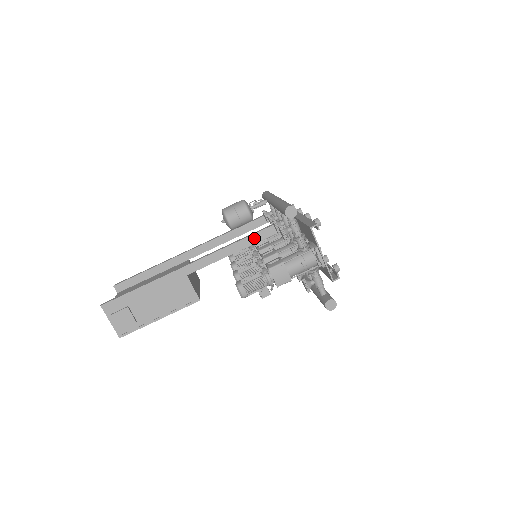
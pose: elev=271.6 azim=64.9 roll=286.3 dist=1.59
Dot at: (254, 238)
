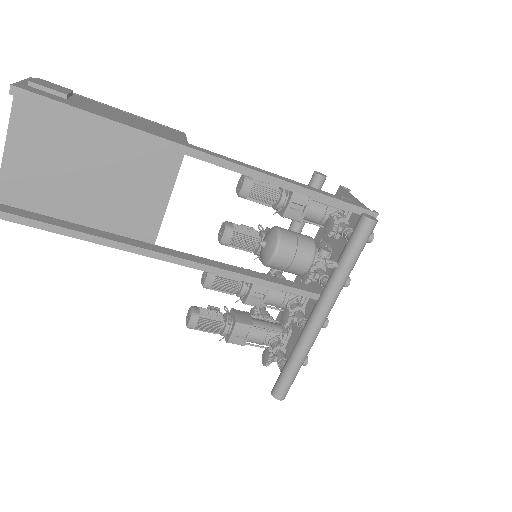
Dot at: (264, 284)
